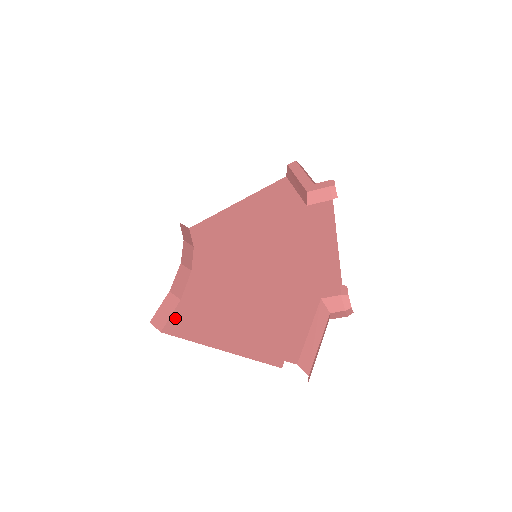
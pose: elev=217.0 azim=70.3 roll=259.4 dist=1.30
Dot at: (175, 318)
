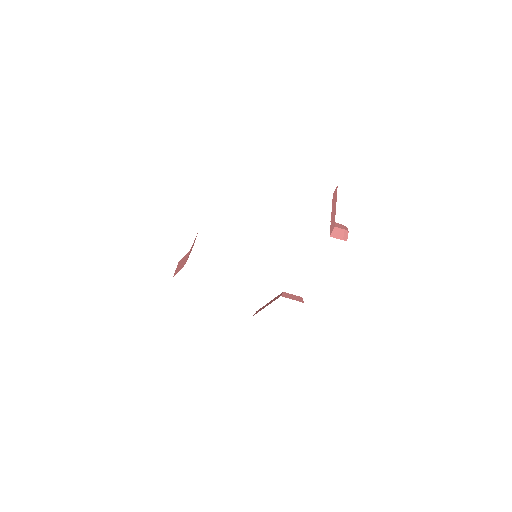
Dot at: occluded
